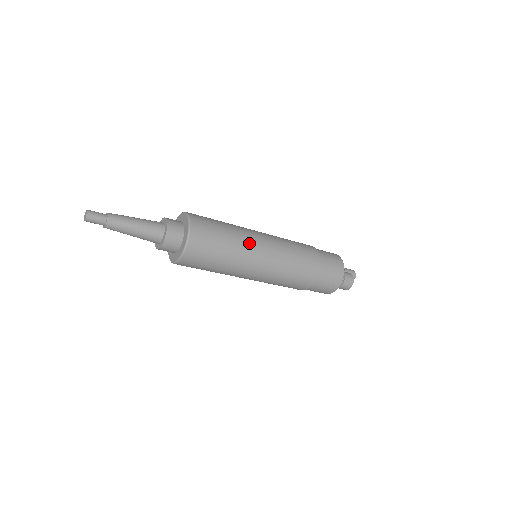
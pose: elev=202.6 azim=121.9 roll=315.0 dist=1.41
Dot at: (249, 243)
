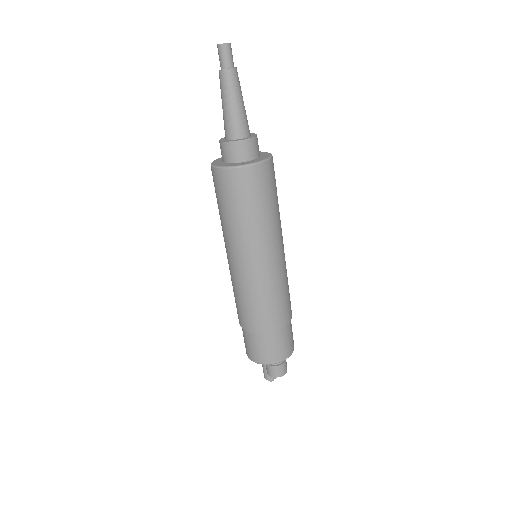
Dot at: (279, 232)
